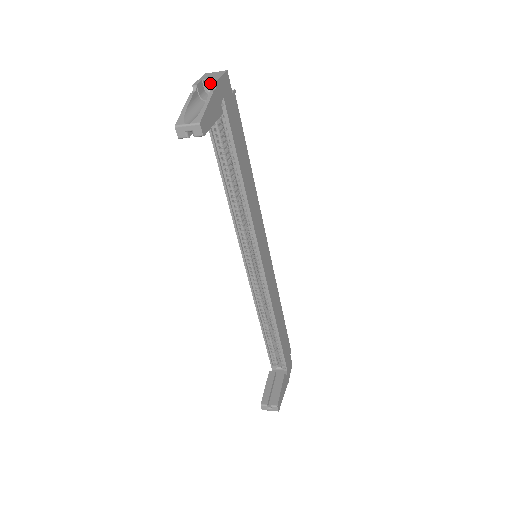
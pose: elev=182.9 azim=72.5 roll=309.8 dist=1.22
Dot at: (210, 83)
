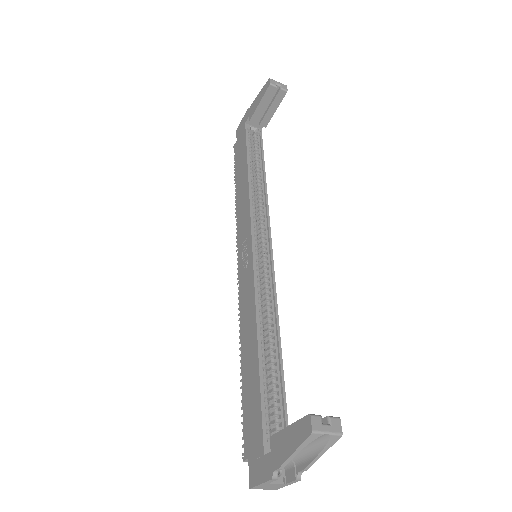
Dot at: occluded
